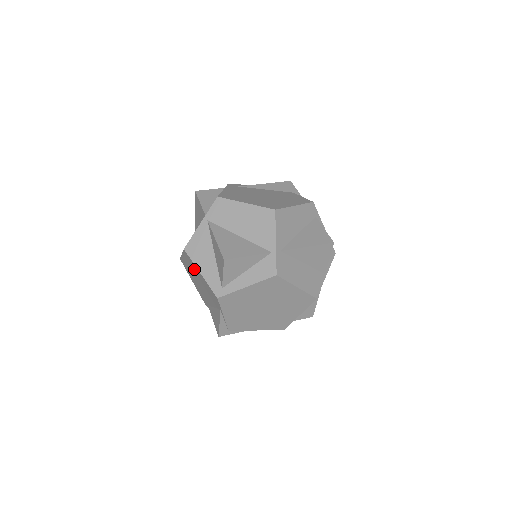
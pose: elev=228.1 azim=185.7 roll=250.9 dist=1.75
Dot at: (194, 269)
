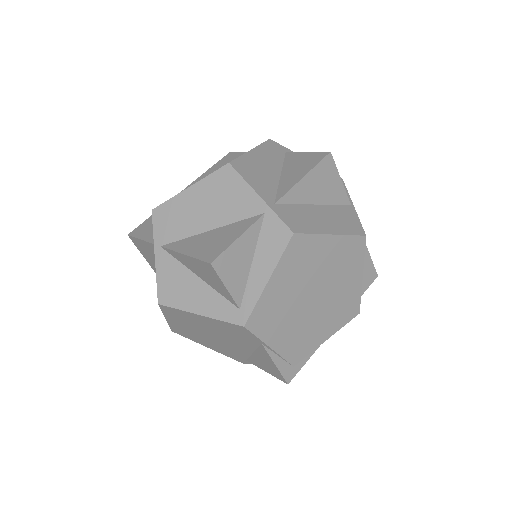
Dot at: (190, 321)
